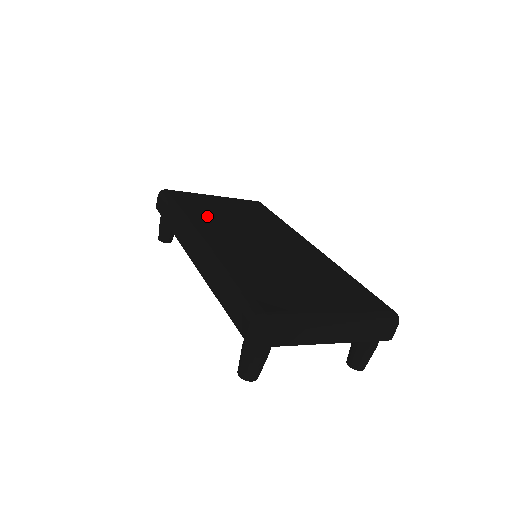
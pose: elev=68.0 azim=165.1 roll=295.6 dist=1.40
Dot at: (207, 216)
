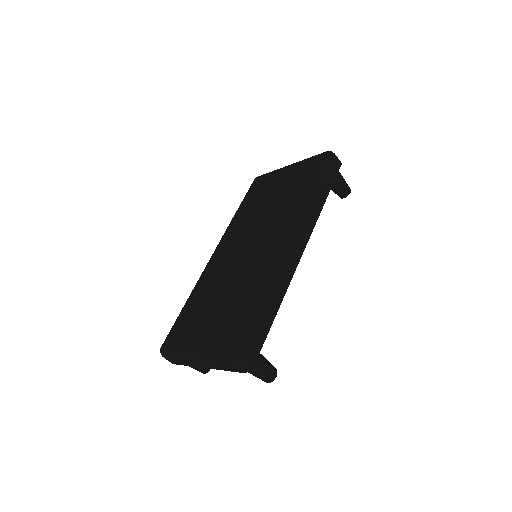
Dot at: (243, 217)
